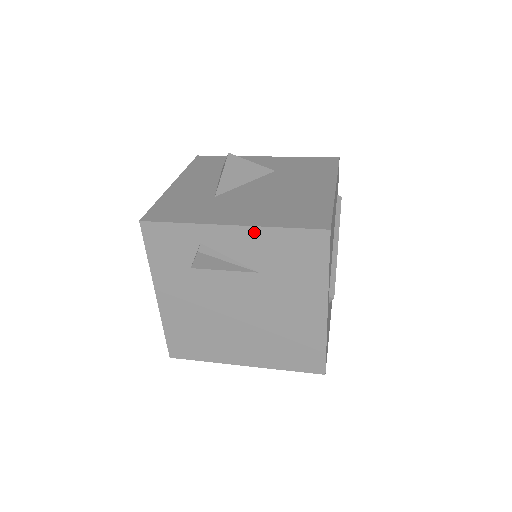
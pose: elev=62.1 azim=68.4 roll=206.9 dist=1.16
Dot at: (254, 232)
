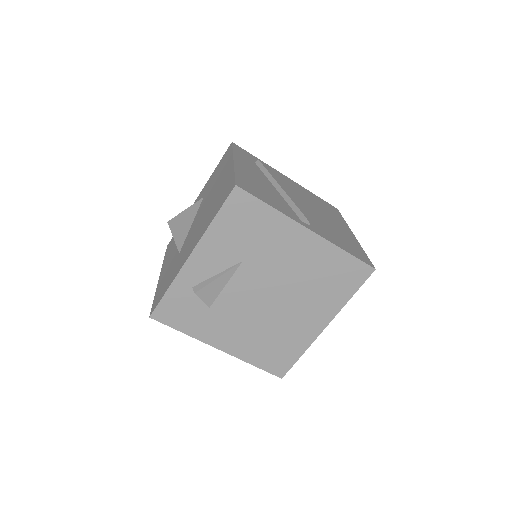
Dot at: (205, 243)
